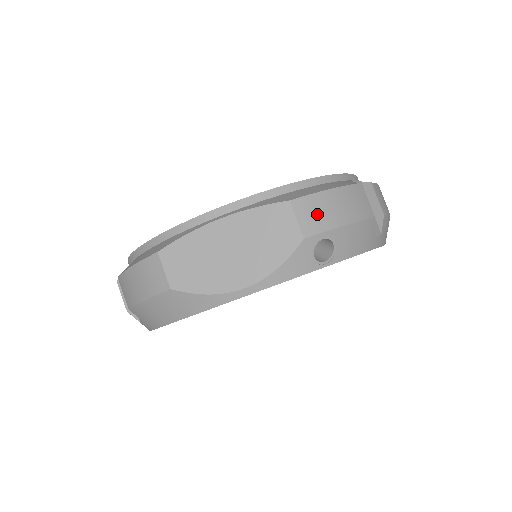
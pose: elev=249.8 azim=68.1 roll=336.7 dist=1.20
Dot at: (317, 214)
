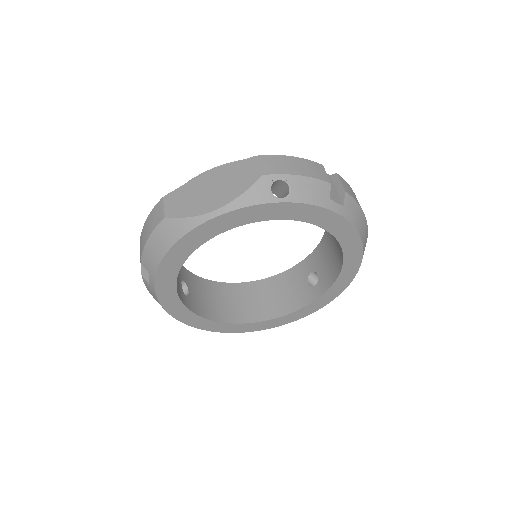
Dot at: (276, 165)
